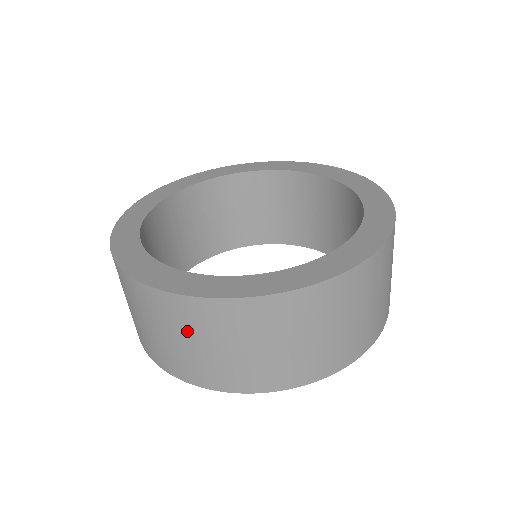
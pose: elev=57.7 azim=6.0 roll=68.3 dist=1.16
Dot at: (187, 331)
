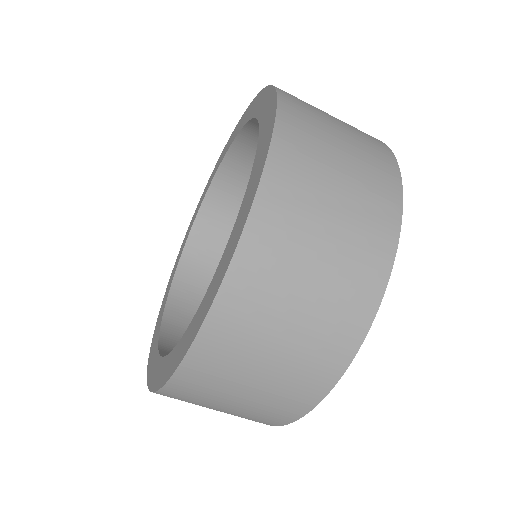
Dot at: (256, 344)
